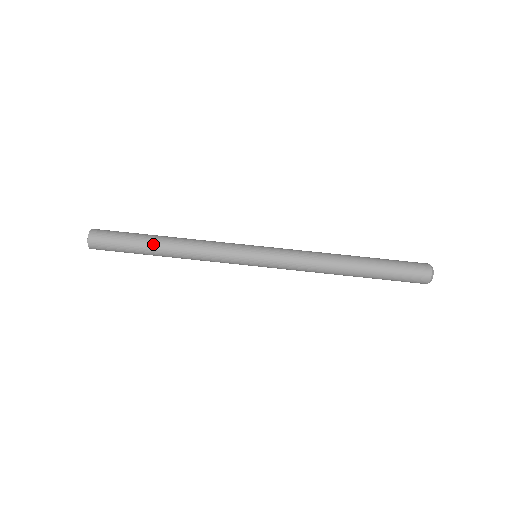
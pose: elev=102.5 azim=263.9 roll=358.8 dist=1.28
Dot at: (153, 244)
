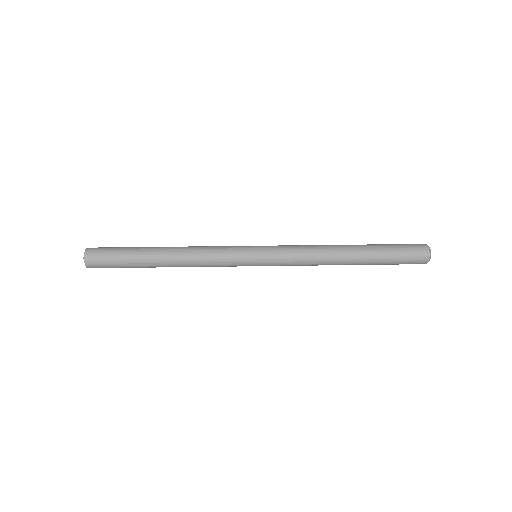
Dot at: occluded
